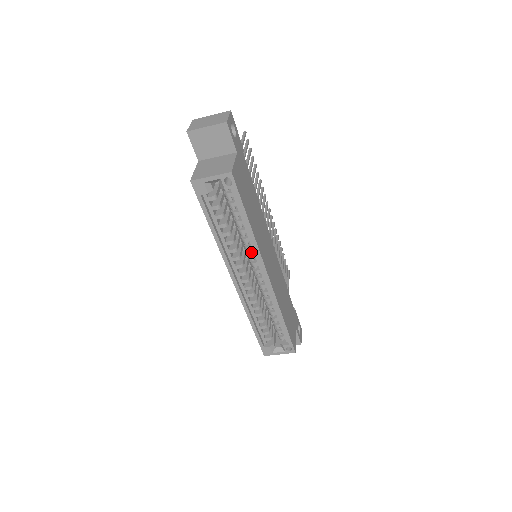
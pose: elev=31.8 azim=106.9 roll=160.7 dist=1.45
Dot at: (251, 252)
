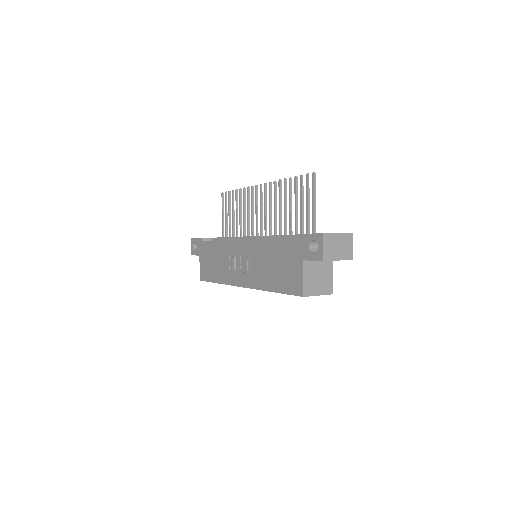
Dot at: occluded
